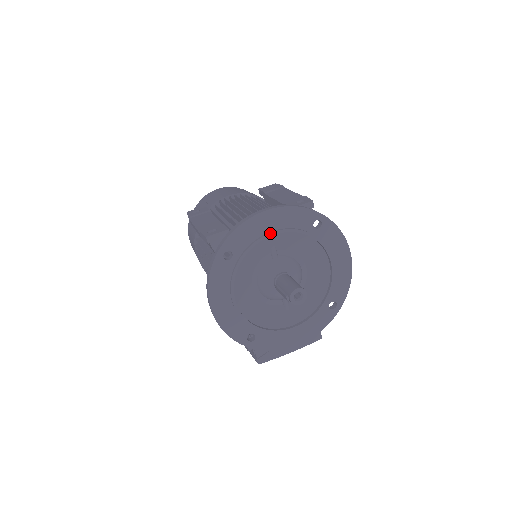
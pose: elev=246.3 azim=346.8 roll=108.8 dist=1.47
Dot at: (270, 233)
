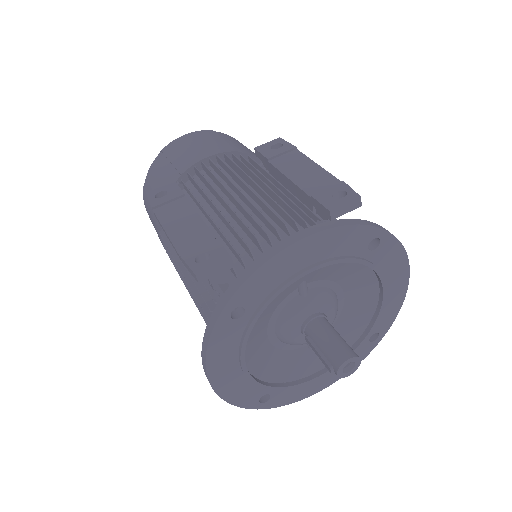
Dot at: (305, 271)
